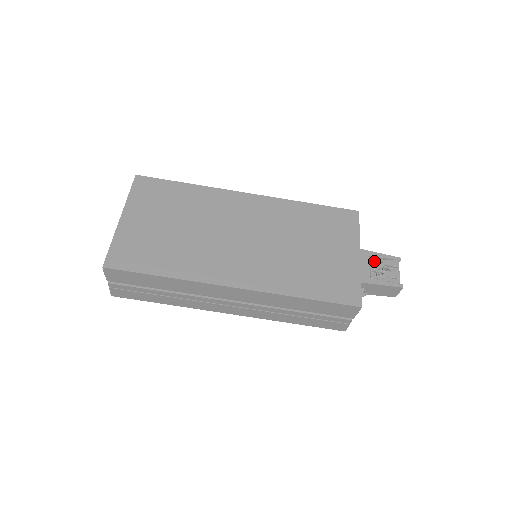
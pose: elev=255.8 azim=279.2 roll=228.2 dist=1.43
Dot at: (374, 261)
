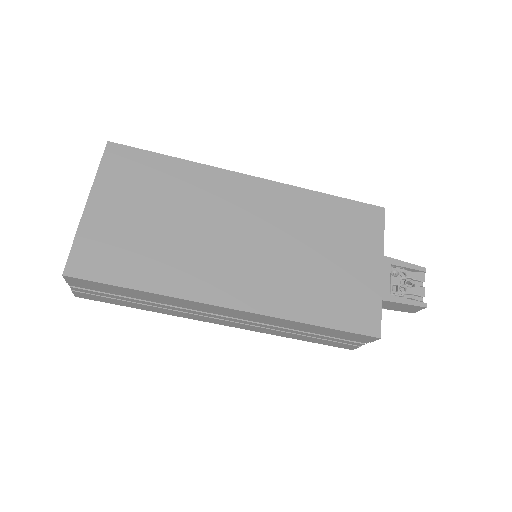
Dot at: (396, 271)
